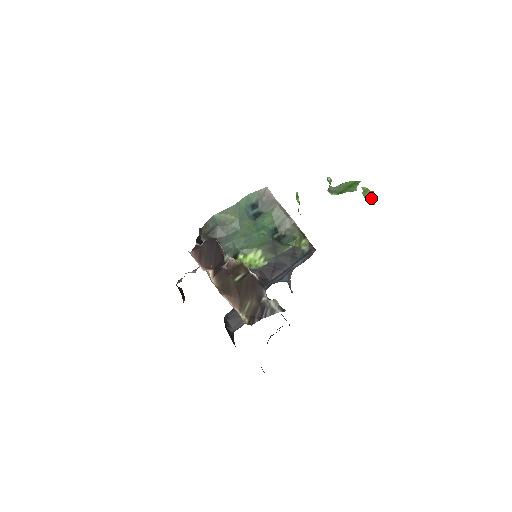
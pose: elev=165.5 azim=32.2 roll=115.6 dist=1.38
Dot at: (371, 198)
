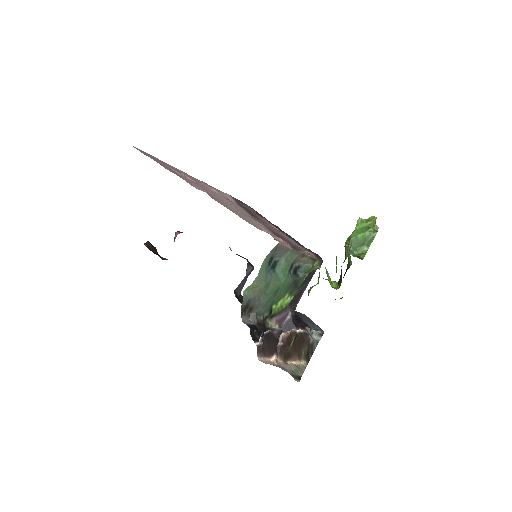
Dot at: (375, 224)
